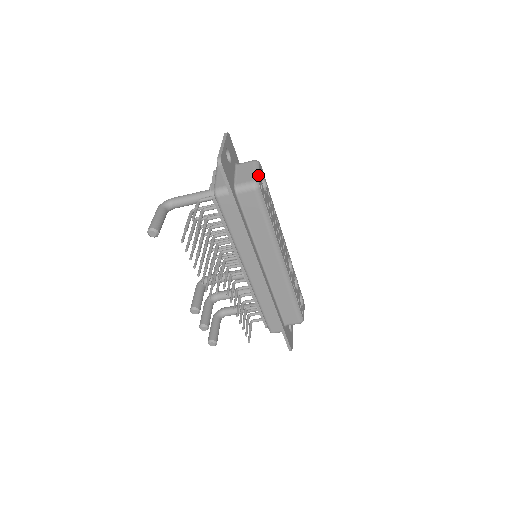
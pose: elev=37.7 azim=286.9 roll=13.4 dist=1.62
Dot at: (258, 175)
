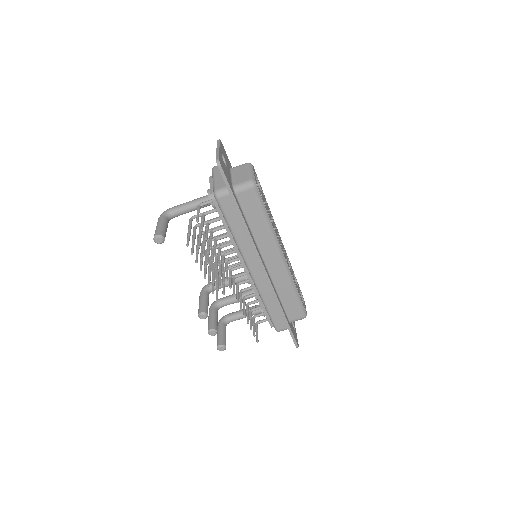
Dot at: (253, 175)
